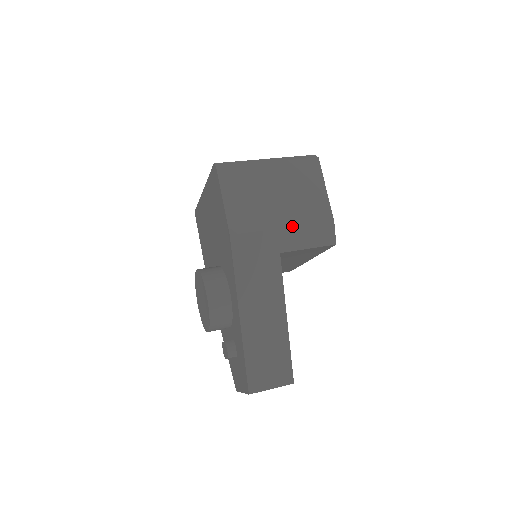
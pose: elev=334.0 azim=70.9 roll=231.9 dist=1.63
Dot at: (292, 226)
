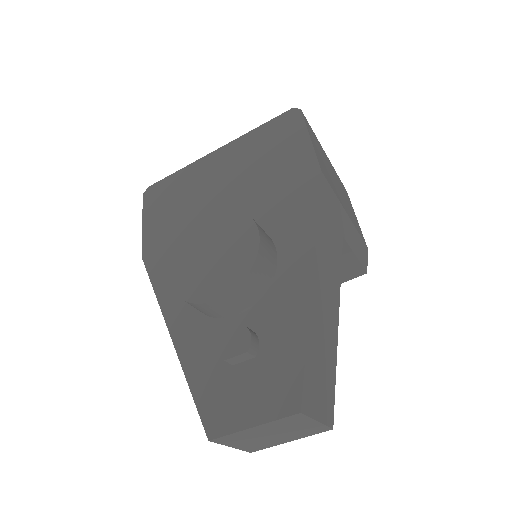
Dot at: (351, 220)
